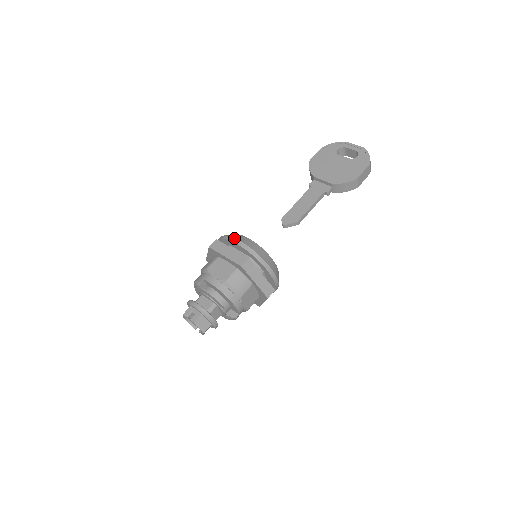
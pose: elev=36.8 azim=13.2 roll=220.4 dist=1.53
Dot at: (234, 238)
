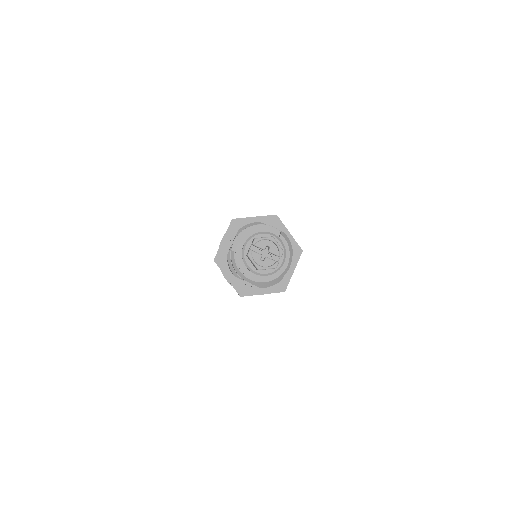
Dot at: (219, 246)
